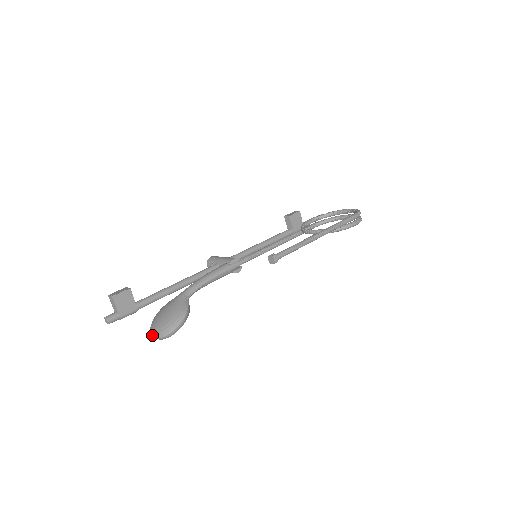
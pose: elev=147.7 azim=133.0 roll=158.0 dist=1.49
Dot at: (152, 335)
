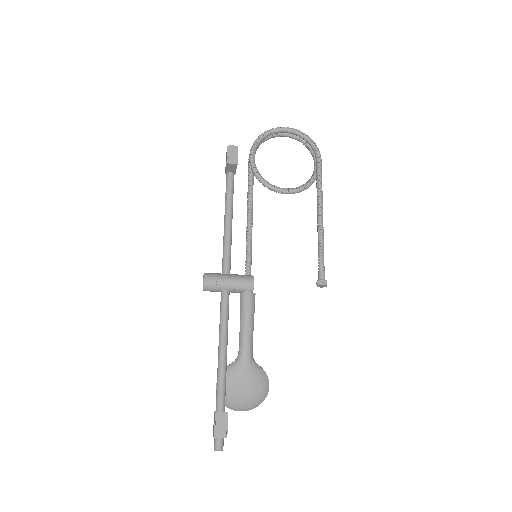
Dot at: occluded
